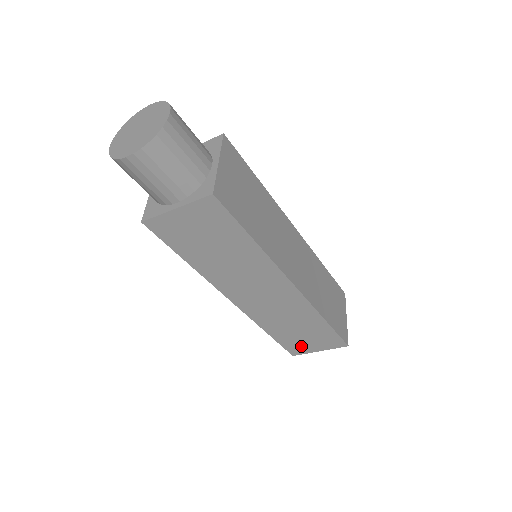
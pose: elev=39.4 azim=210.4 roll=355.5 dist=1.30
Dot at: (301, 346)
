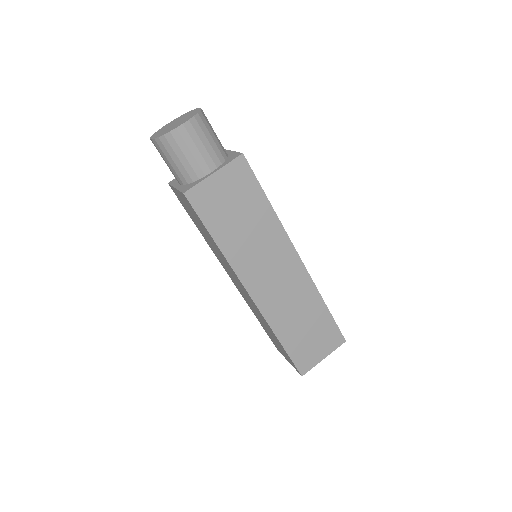
Dot at: (277, 346)
